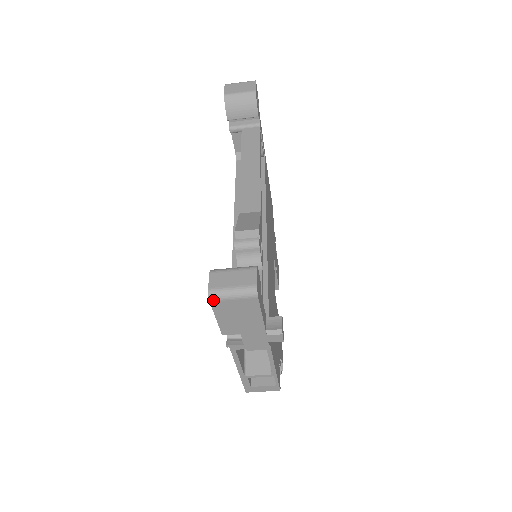
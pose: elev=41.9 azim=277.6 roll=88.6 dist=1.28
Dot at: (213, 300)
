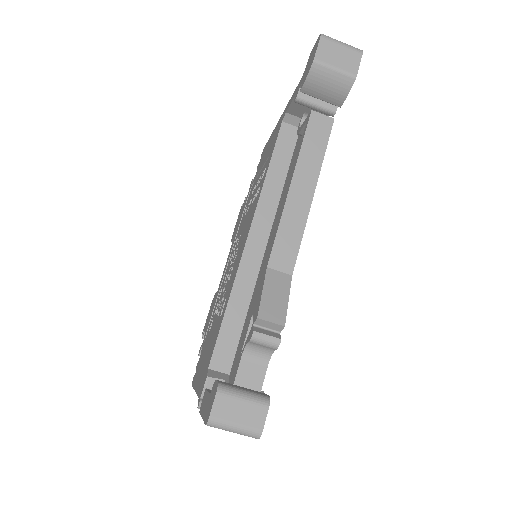
Dot at: (210, 426)
